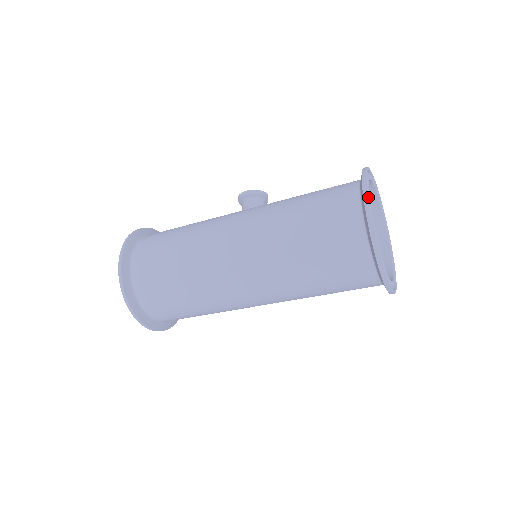
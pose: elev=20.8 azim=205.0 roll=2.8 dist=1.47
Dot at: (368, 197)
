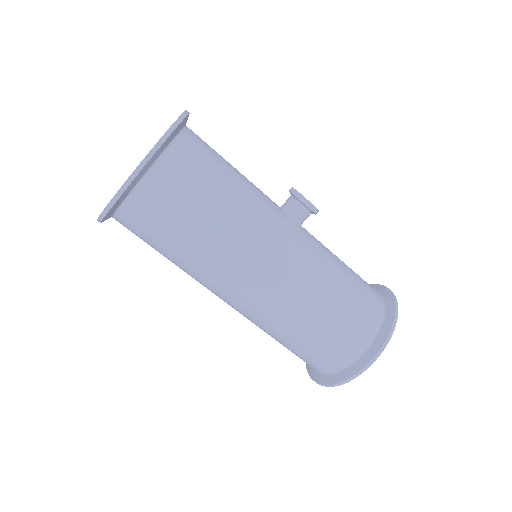
Dot at: (376, 357)
